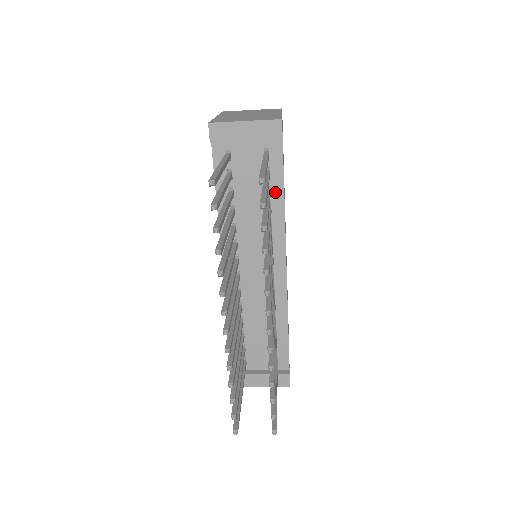
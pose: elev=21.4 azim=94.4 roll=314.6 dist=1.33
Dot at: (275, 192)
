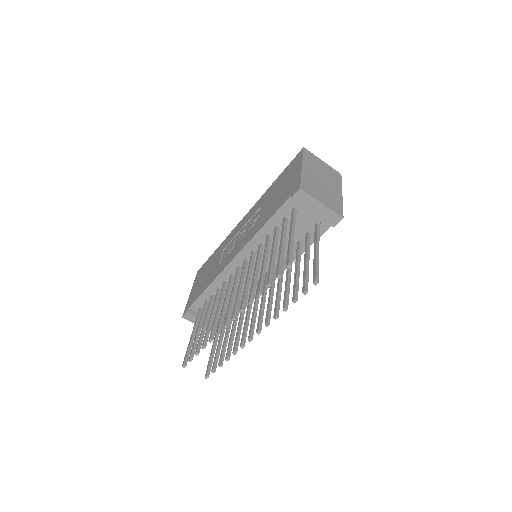
Dot at: (303, 245)
